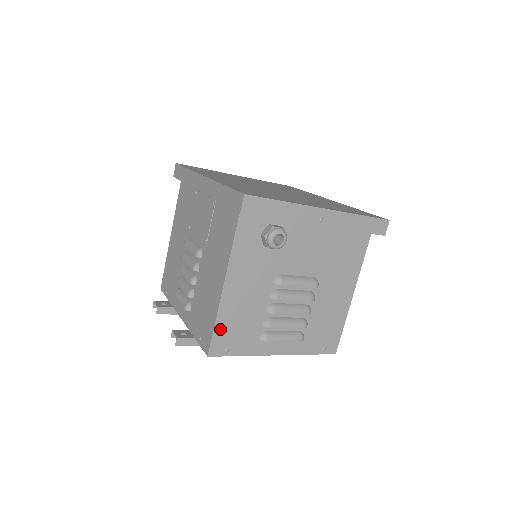
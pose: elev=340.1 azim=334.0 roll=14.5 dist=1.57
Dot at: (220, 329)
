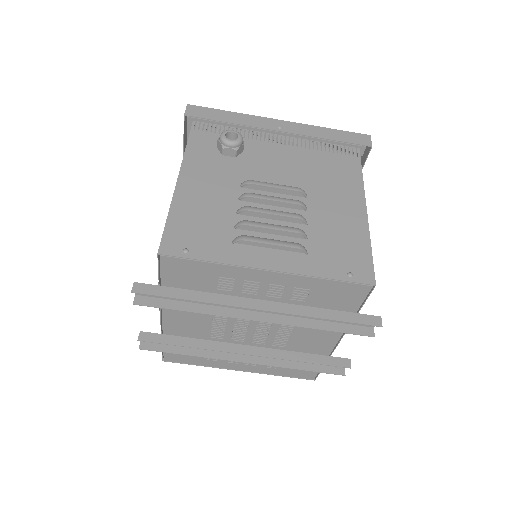
Dot at: (175, 225)
